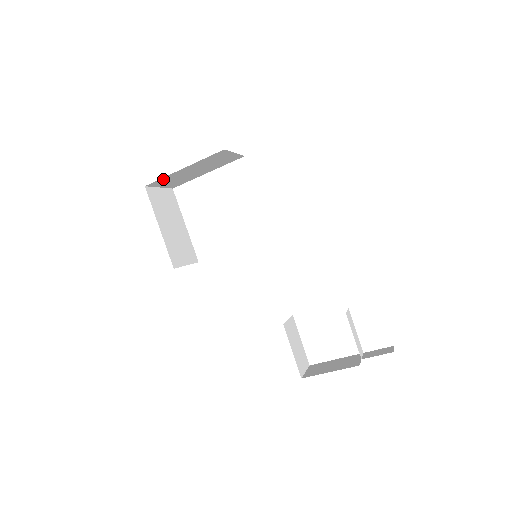
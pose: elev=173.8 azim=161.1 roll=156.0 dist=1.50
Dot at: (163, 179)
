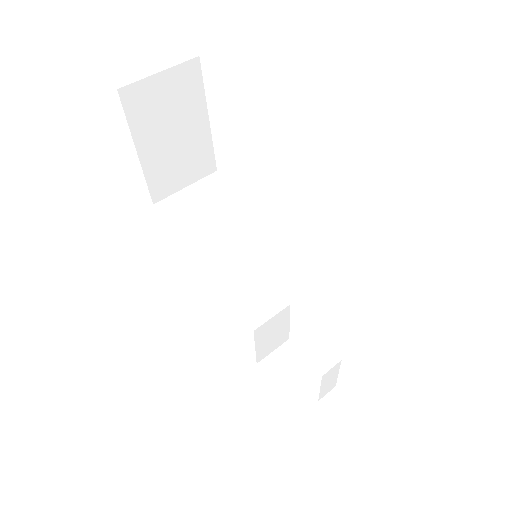
Dot at: occluded
